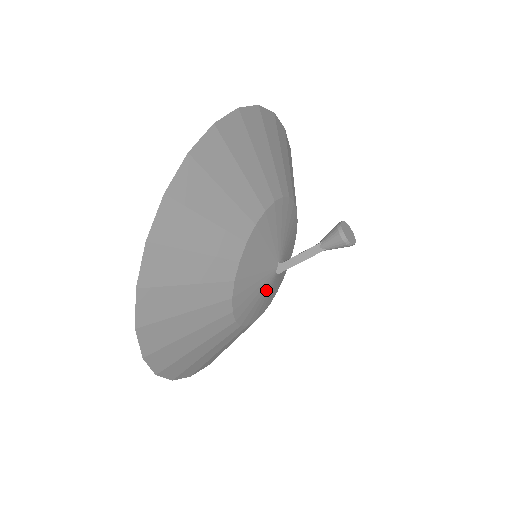
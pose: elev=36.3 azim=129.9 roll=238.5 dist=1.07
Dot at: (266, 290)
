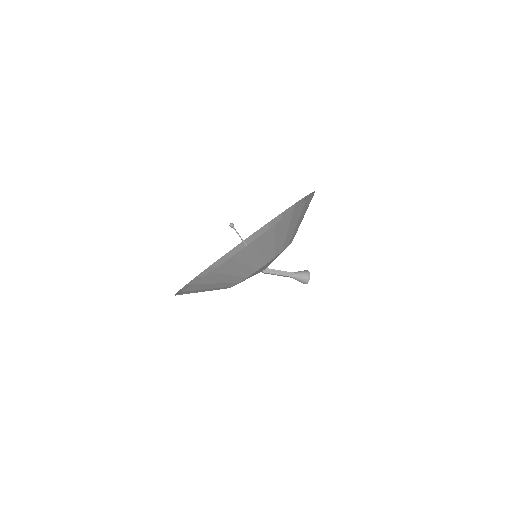
Dot at: occluded
